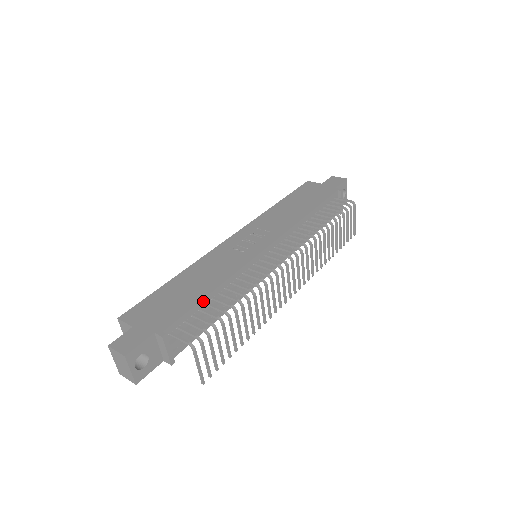
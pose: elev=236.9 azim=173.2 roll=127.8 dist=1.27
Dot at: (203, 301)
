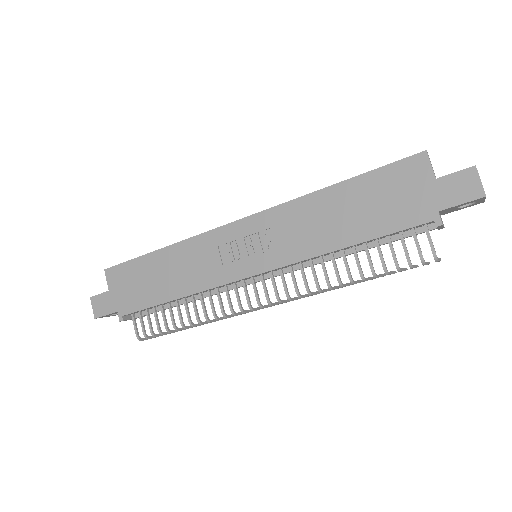
Dot at: (163, 303)
